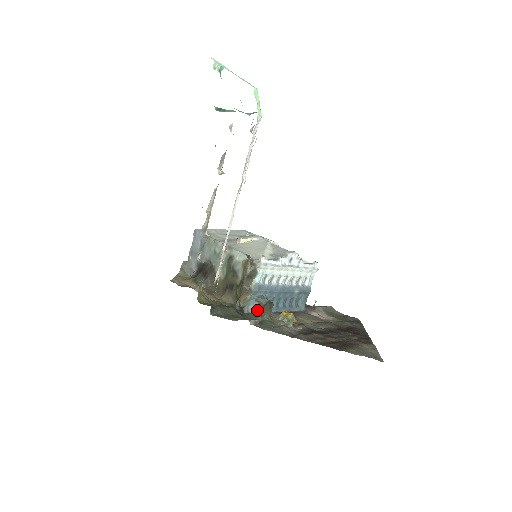
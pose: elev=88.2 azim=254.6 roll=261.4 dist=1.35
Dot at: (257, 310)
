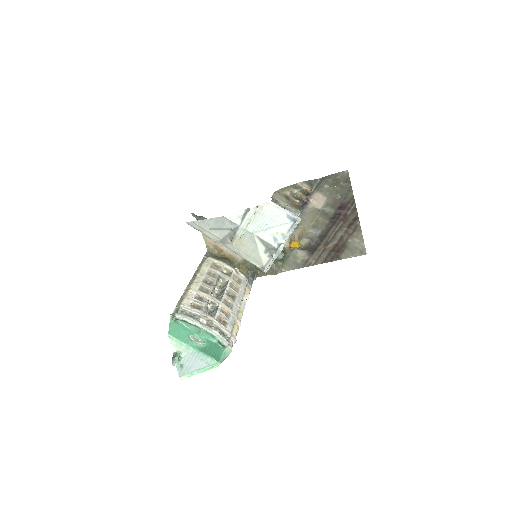
Dot at: occluded
